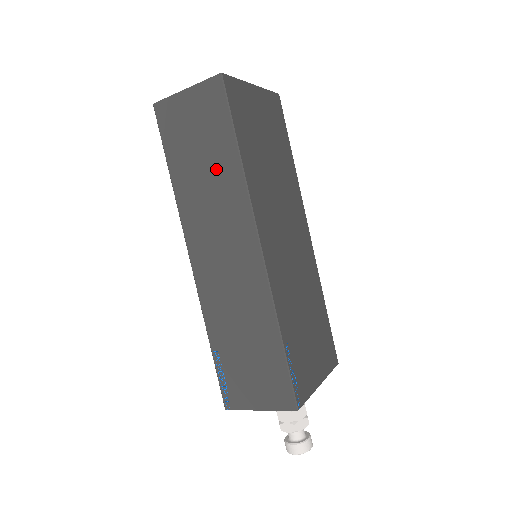
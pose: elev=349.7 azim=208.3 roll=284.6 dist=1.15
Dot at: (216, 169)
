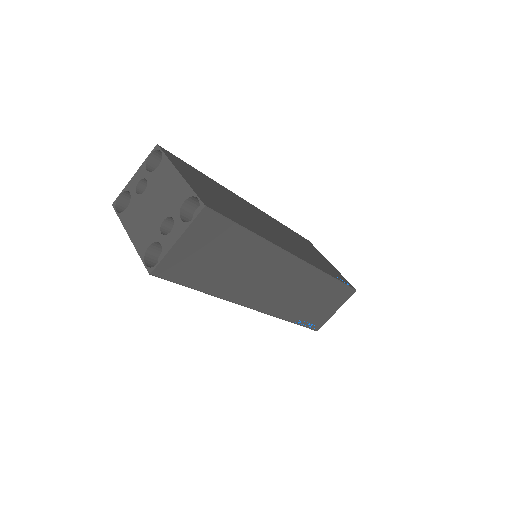
Dot at: (241, 256)
